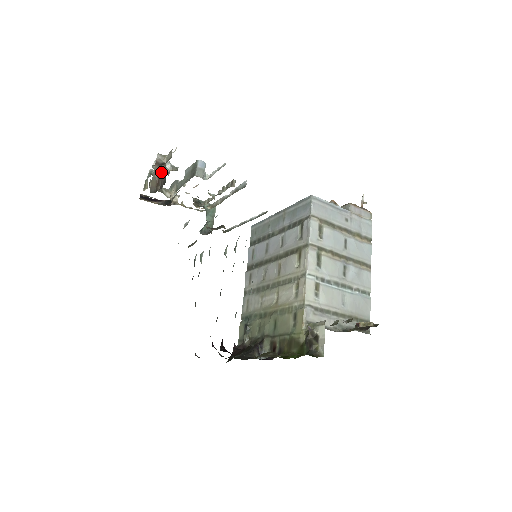
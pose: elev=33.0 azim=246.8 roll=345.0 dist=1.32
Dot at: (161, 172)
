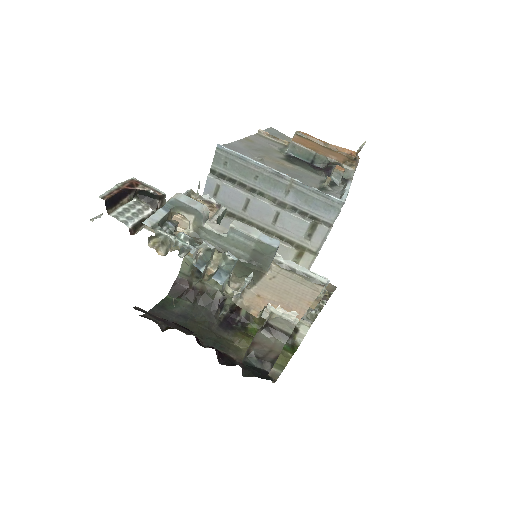
Dot at: (267, 345)
